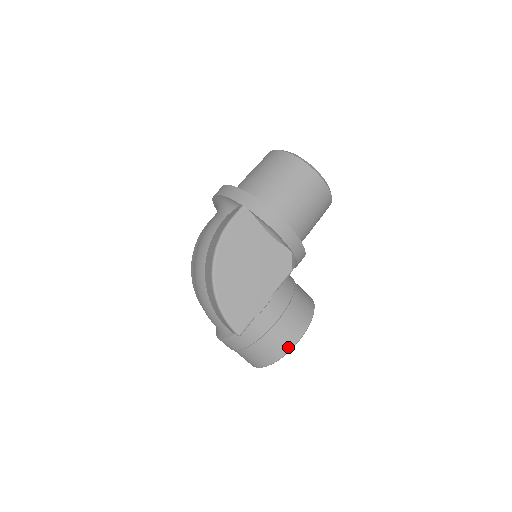
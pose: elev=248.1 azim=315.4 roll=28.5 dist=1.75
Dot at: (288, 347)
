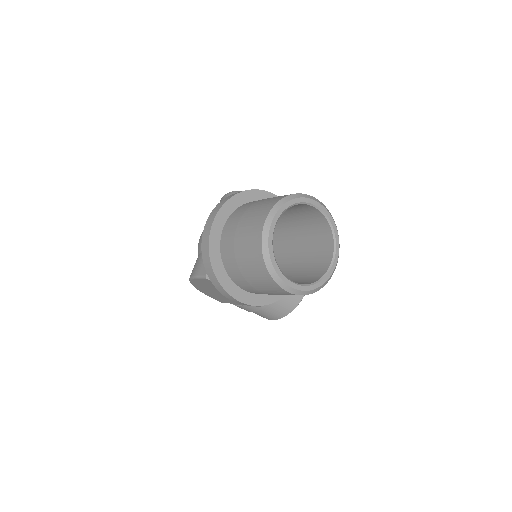
Dot at: occluded
